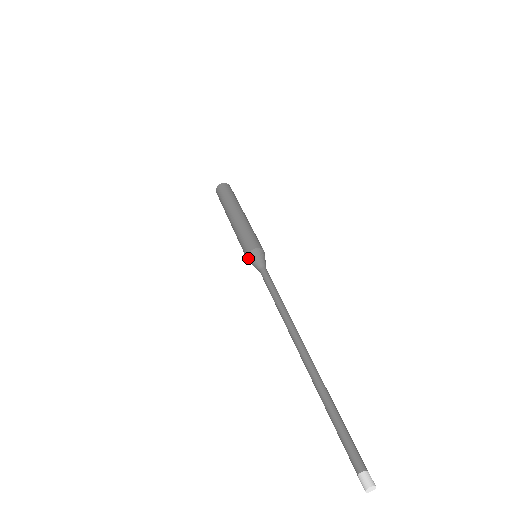
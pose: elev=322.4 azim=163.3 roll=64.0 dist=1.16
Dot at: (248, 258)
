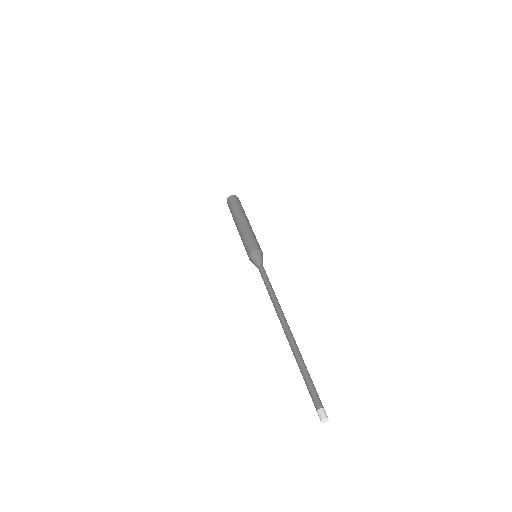
Dot at: (251, 254)
